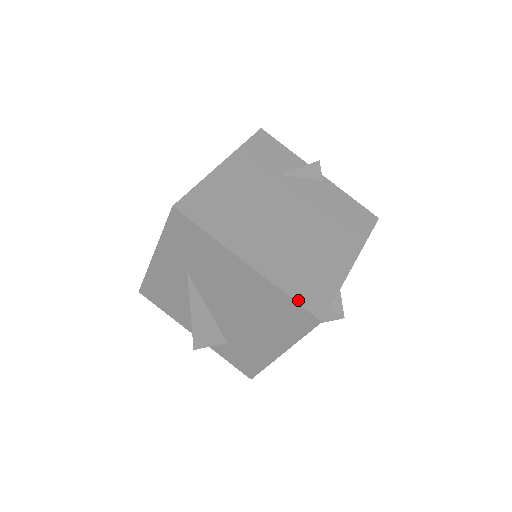
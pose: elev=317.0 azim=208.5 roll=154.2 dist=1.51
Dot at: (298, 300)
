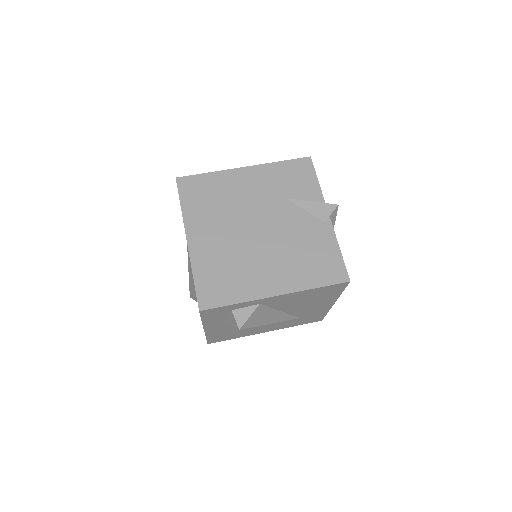
Dot at: (197, 286)
